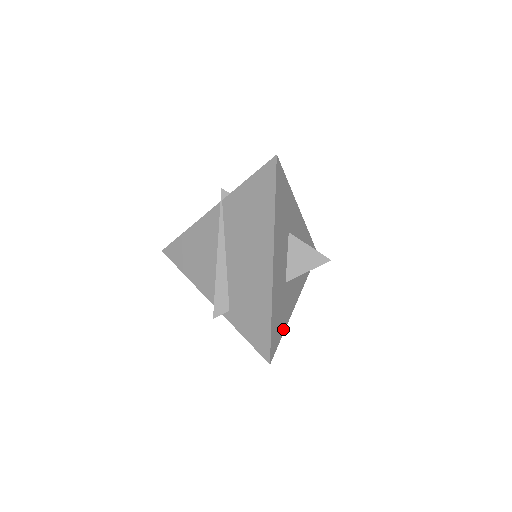
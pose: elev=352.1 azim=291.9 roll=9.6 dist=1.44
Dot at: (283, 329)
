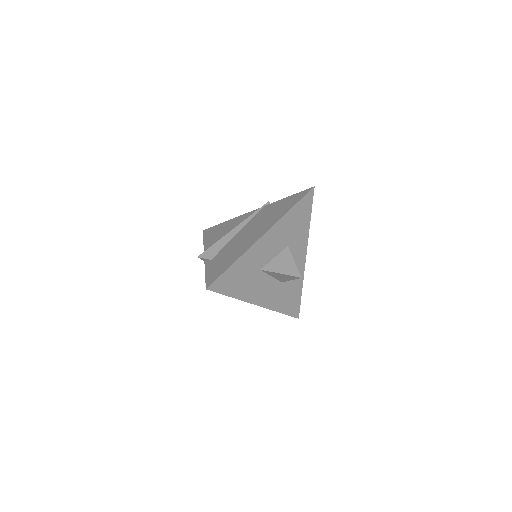
Dot at: (300, 291)
